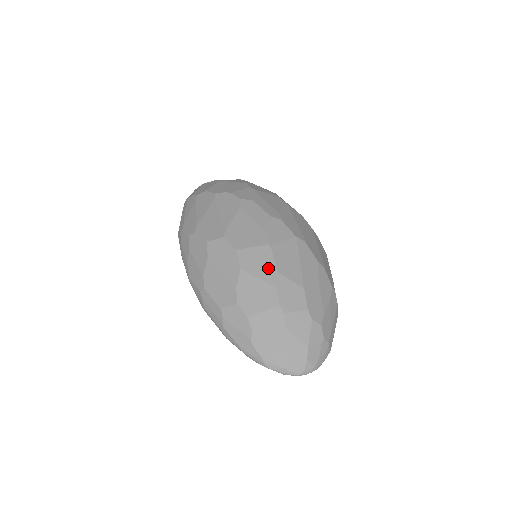
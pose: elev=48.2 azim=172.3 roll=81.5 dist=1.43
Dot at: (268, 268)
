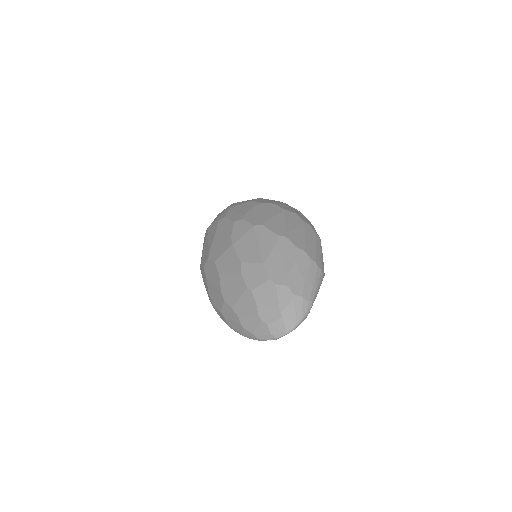
Dot at: (234, 263)
